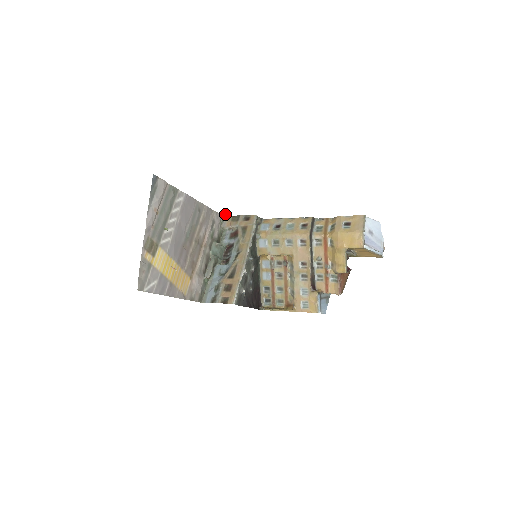
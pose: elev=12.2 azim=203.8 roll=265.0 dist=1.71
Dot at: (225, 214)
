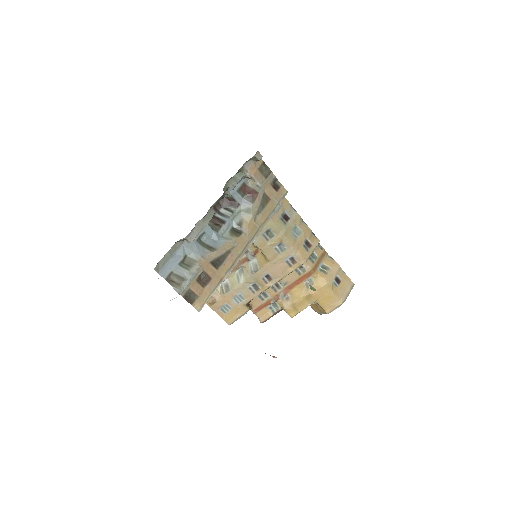
Dot at: occluded
